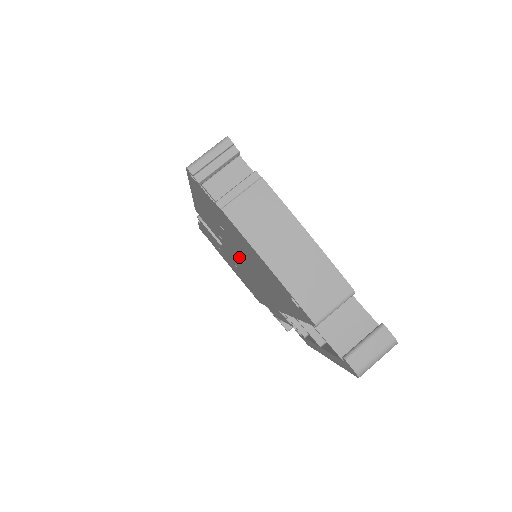
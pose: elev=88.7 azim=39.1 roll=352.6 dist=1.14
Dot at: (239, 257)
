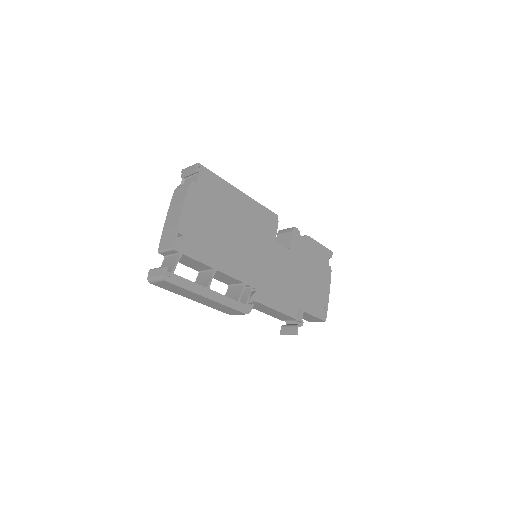
Dot at: occluded
